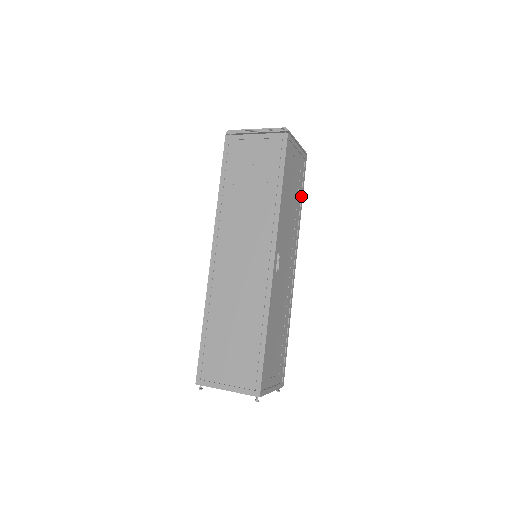
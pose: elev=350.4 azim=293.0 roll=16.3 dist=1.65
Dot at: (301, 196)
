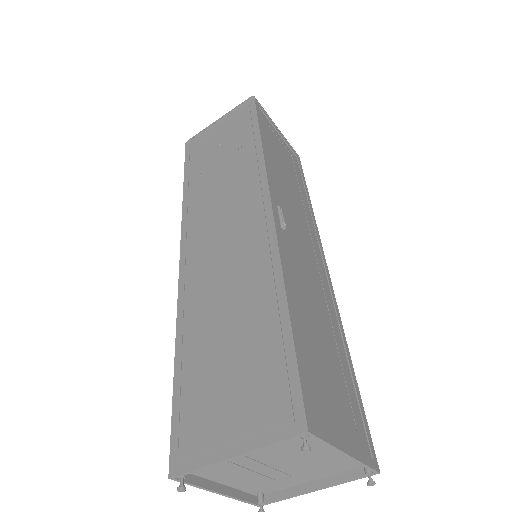
Dot at: (305, 189)
